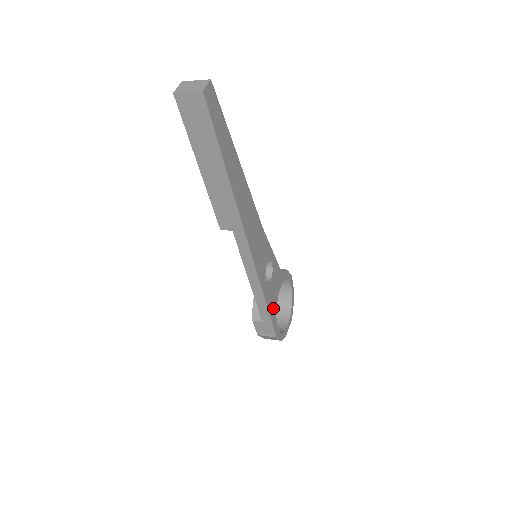
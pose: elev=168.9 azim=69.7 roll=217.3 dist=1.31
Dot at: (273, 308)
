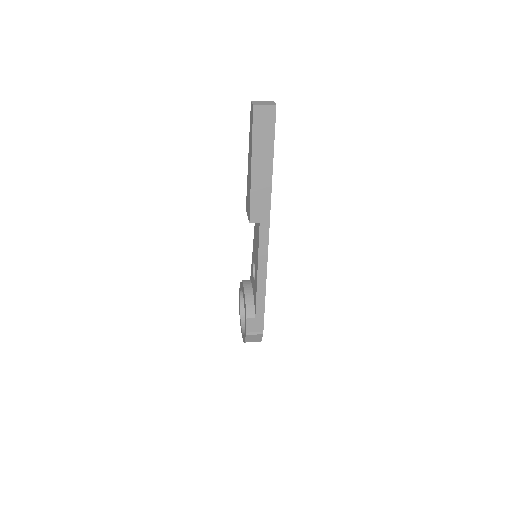
Dot at: occluded
